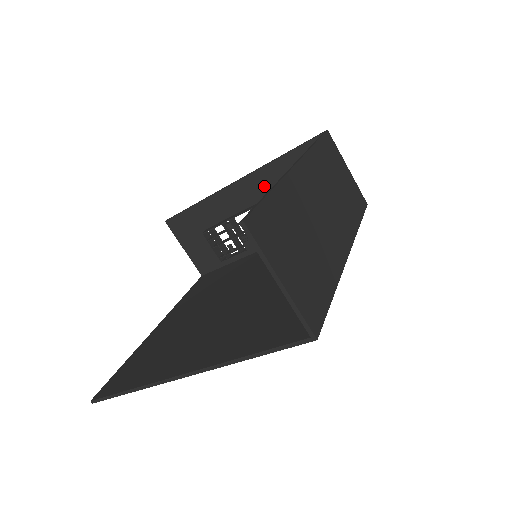
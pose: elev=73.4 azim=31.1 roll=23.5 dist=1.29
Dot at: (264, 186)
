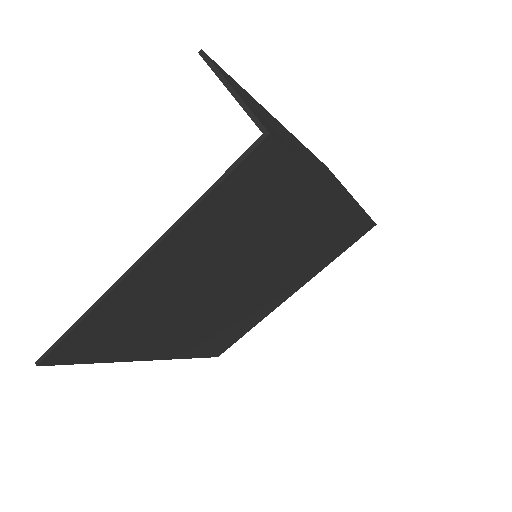
Dot at: occluded
